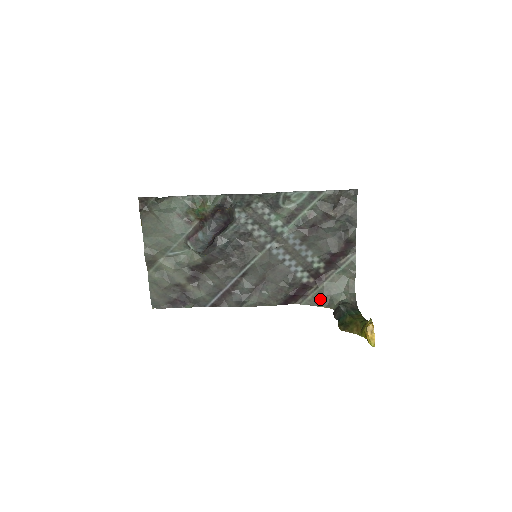
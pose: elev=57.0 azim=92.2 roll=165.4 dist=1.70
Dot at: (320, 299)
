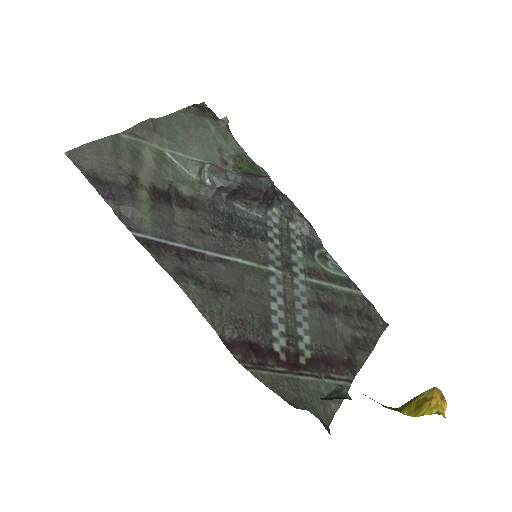
Dot at: (281, 386)
